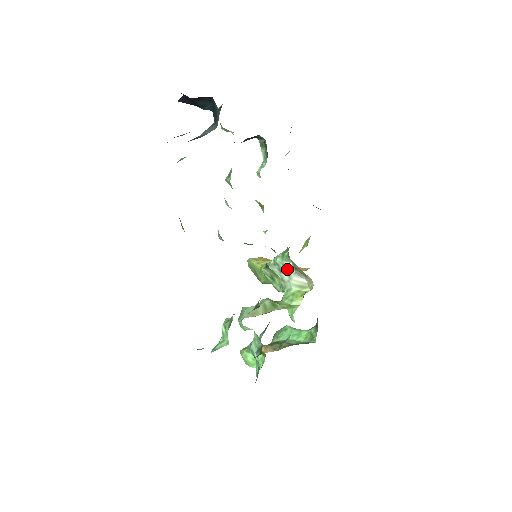
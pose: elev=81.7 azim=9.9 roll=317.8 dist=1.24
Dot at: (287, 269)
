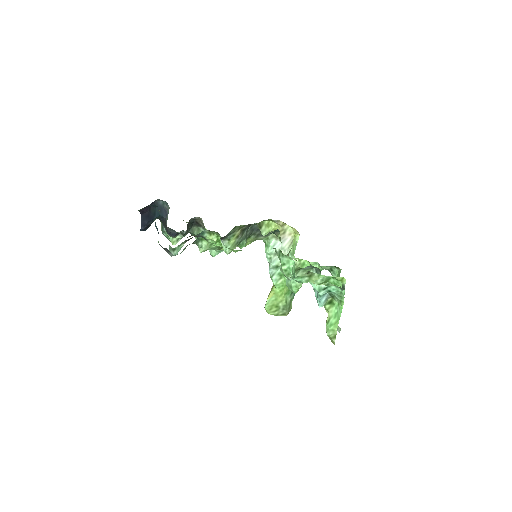
Dot at: (276, 247)
